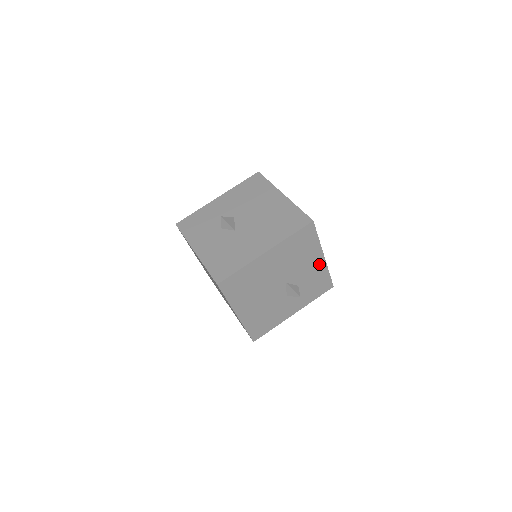
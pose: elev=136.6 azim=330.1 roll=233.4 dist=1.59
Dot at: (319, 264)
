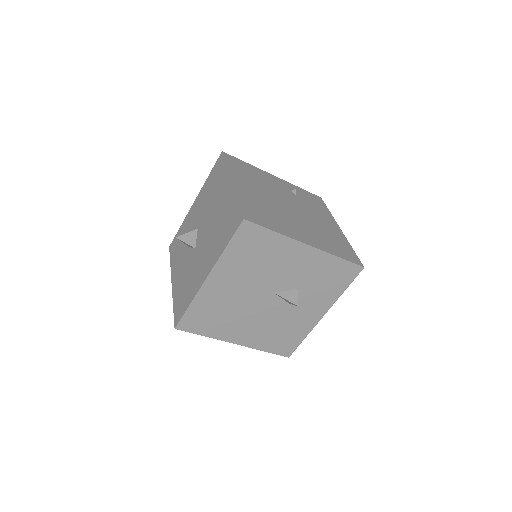
Dot at: (309, 255)
